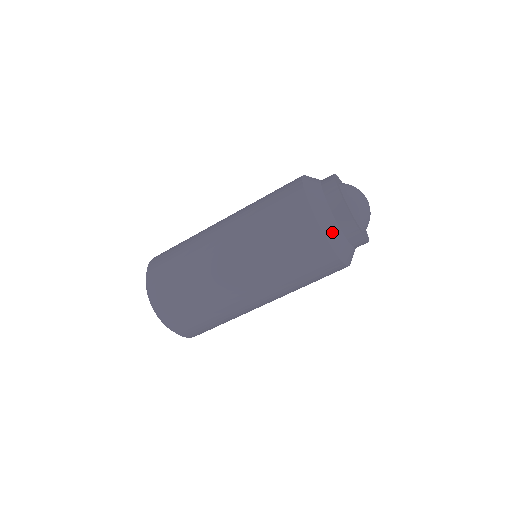
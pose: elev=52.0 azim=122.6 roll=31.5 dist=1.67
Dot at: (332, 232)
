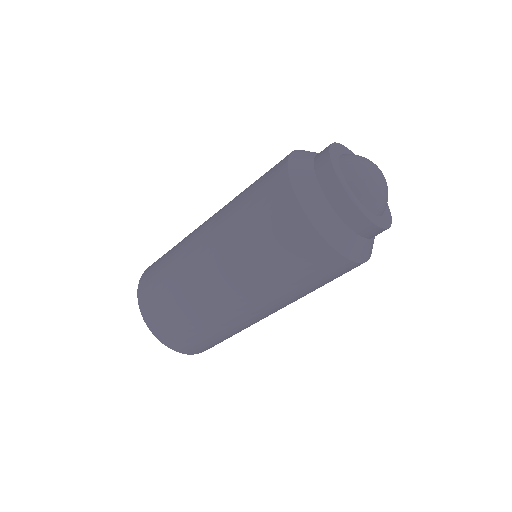
Dot at: (350, 246)
